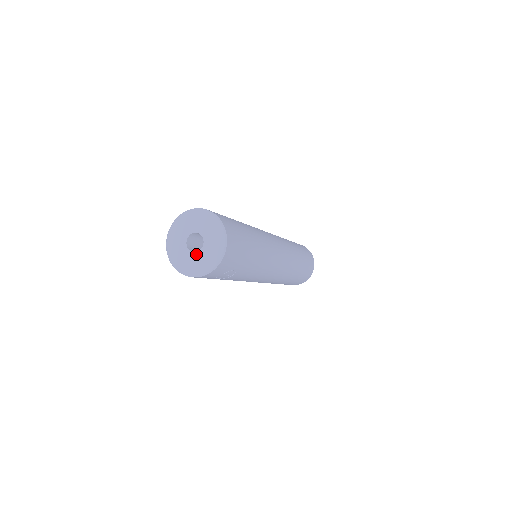
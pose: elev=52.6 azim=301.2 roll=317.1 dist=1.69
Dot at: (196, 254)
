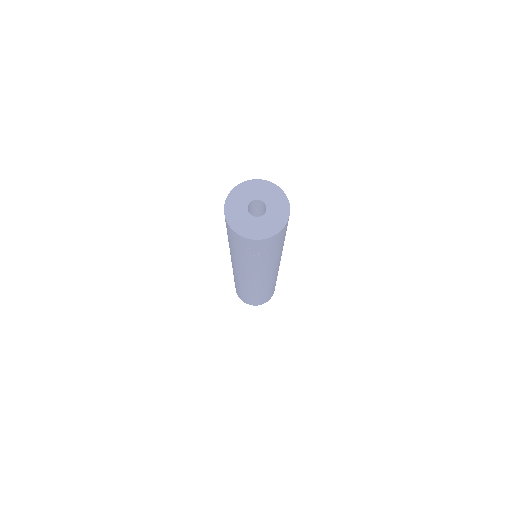
Dot at: (254, 218)
